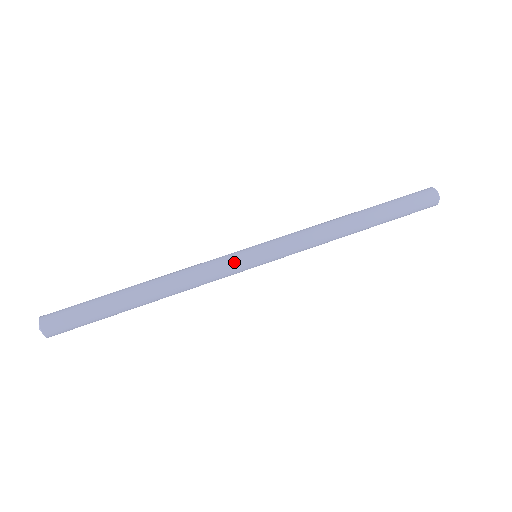
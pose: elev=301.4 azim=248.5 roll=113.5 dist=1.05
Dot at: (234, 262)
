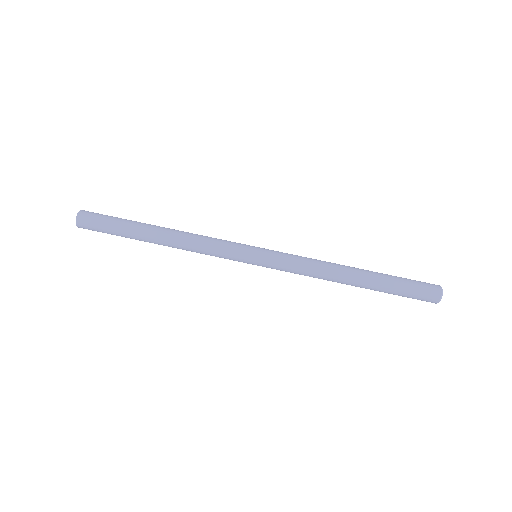
Dot at: (233, 259)
